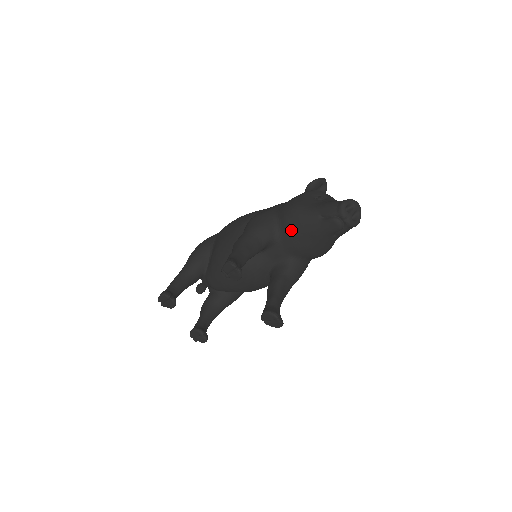
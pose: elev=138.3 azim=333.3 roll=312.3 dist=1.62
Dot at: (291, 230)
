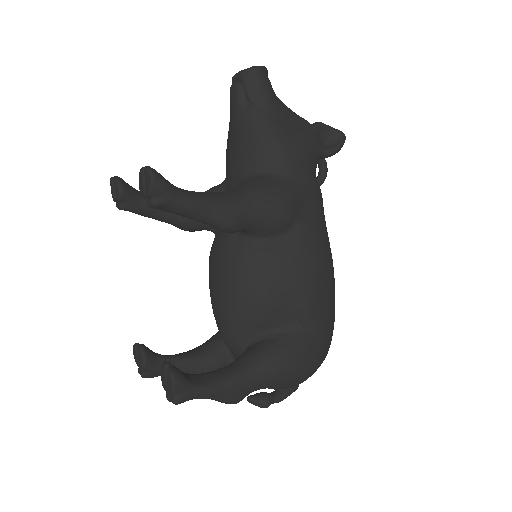
Dot at: (226, 159)
